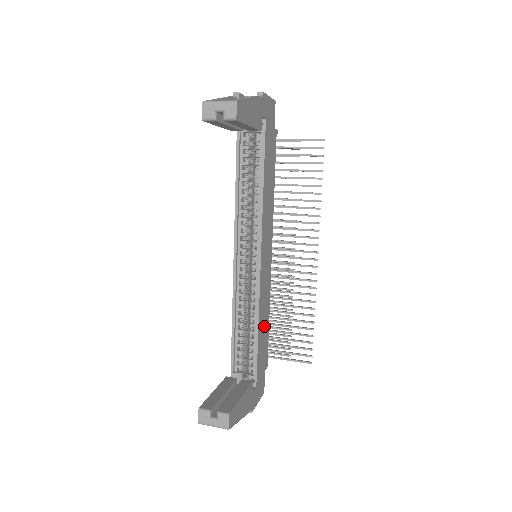
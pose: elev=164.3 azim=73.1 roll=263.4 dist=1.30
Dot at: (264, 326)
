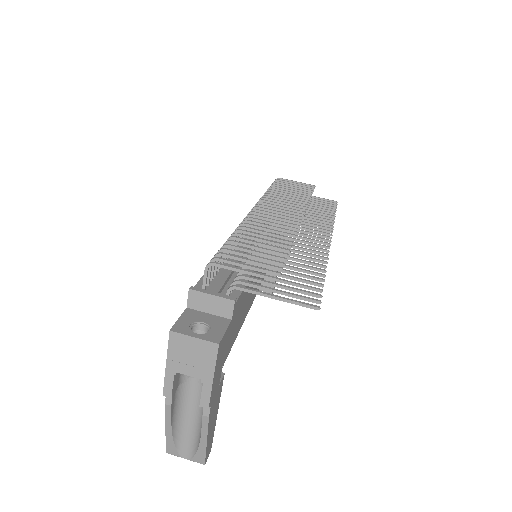
Dot at: occluded
